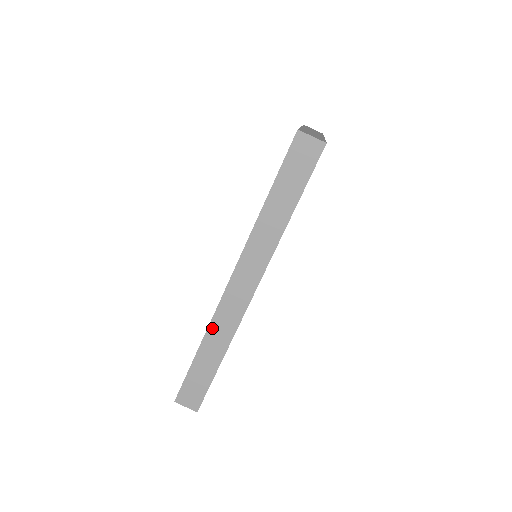
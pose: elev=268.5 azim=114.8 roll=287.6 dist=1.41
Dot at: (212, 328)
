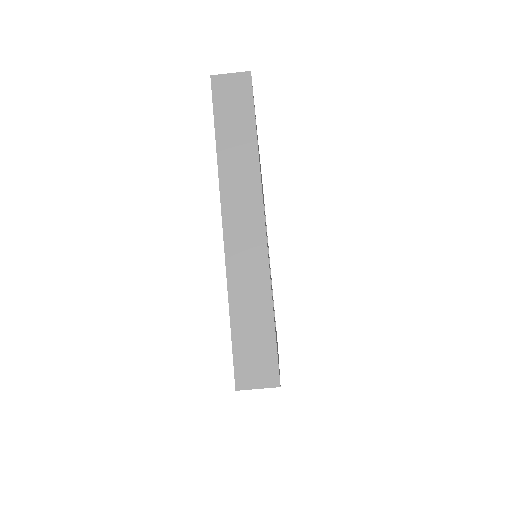
Dot at: occluded
